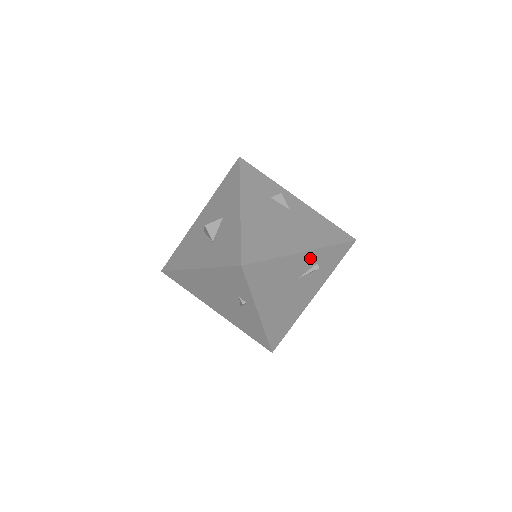
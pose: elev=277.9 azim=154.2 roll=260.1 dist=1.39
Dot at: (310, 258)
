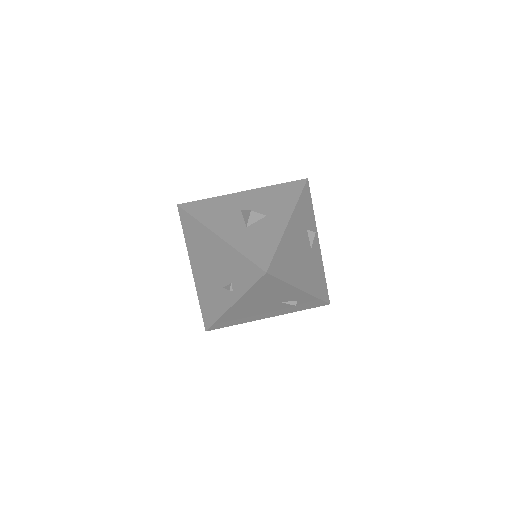
Dot at: (299, 296)
